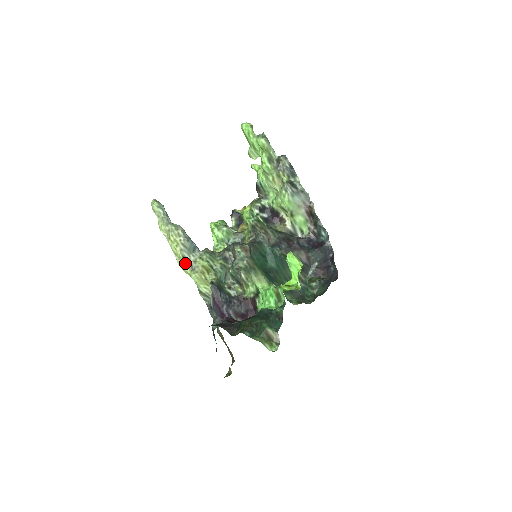
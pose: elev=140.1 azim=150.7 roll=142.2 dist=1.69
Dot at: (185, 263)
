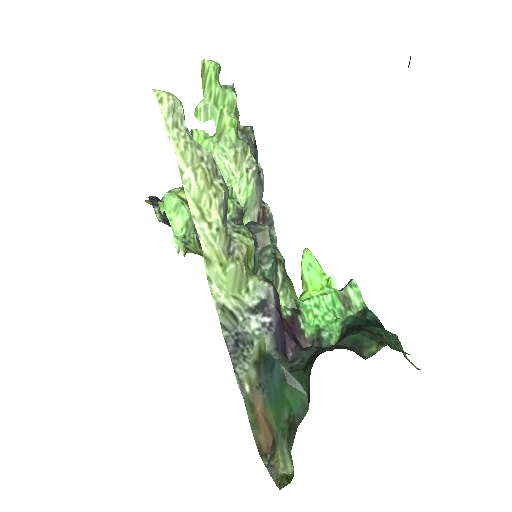
Dot at: (223, 236)
